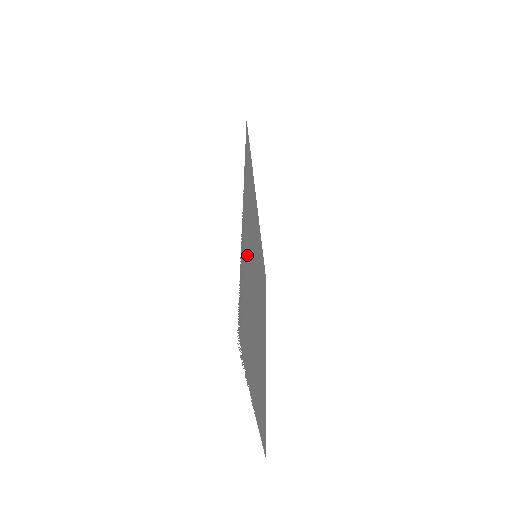
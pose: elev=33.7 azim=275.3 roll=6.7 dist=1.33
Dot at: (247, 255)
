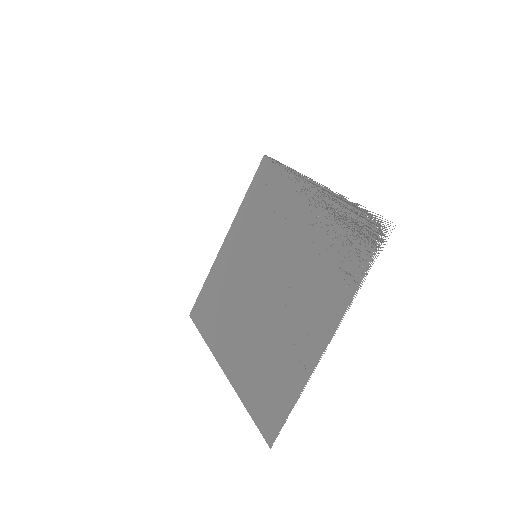
Dot at: (310, 221)
